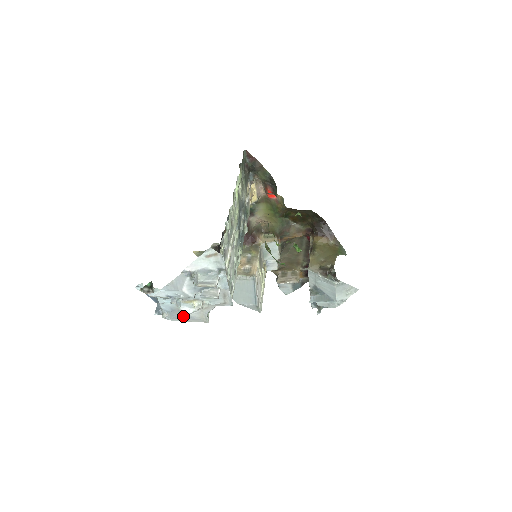
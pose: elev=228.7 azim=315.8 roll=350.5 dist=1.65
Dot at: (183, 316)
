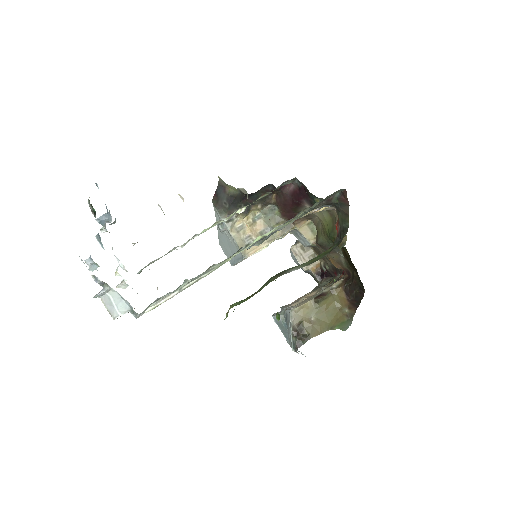
Dot at: occluded
